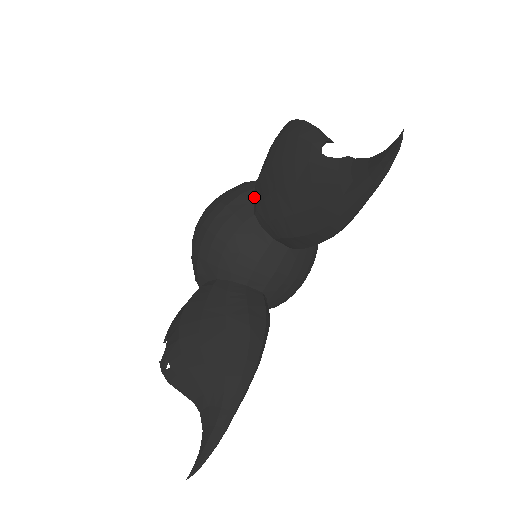
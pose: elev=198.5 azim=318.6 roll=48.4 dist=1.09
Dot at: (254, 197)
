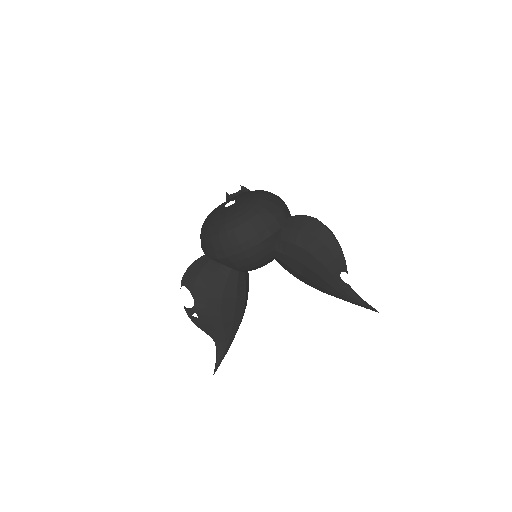
Dot at: (281, 243)
